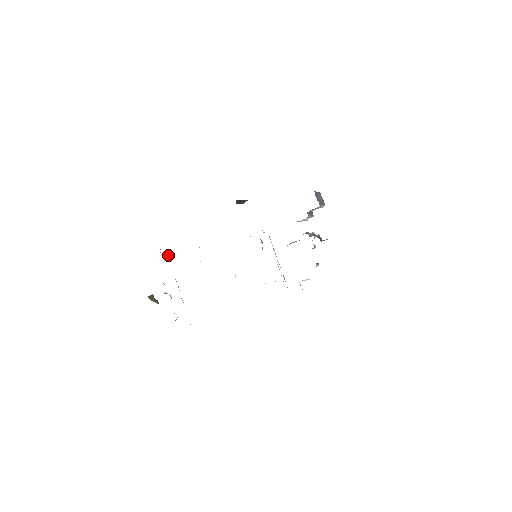
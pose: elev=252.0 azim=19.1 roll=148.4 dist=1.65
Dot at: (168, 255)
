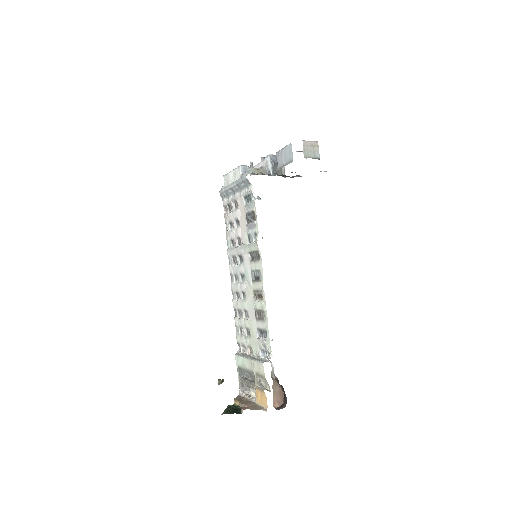
Dot at: (265, 380)
